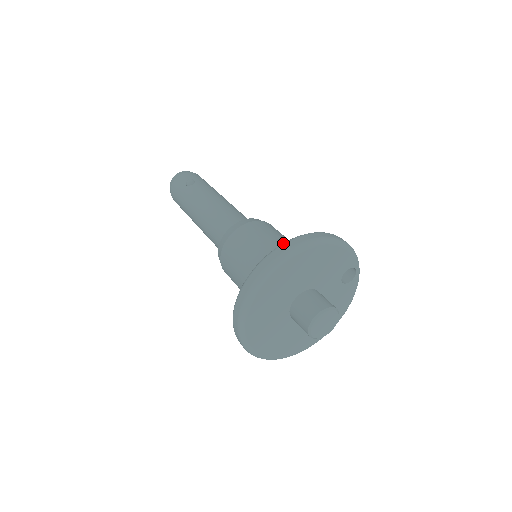
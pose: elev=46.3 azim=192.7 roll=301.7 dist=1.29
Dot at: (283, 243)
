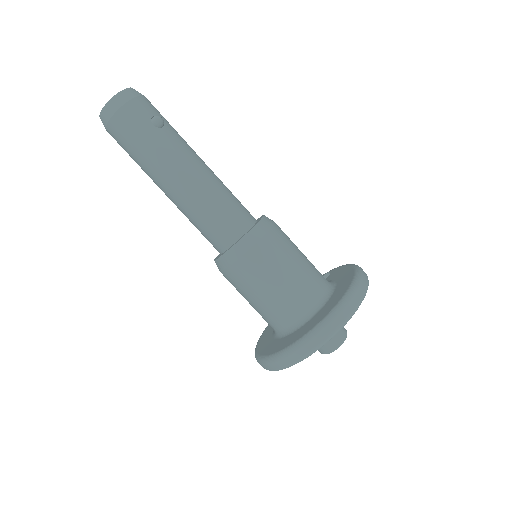
Dot at: (356, 287)
